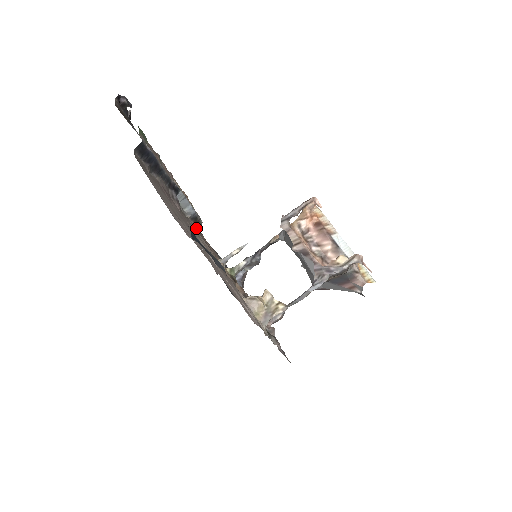
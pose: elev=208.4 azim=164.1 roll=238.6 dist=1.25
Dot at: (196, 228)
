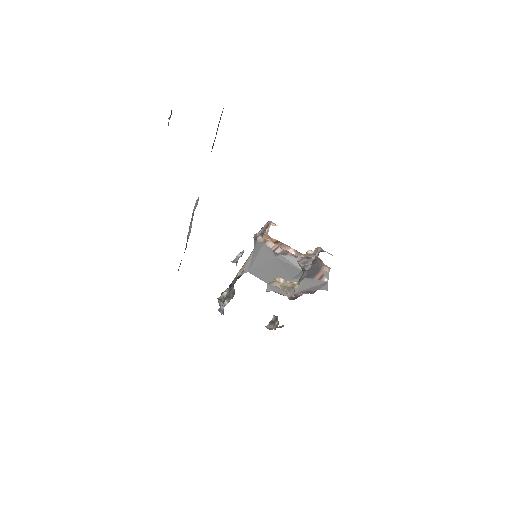
Dot at: occluded
